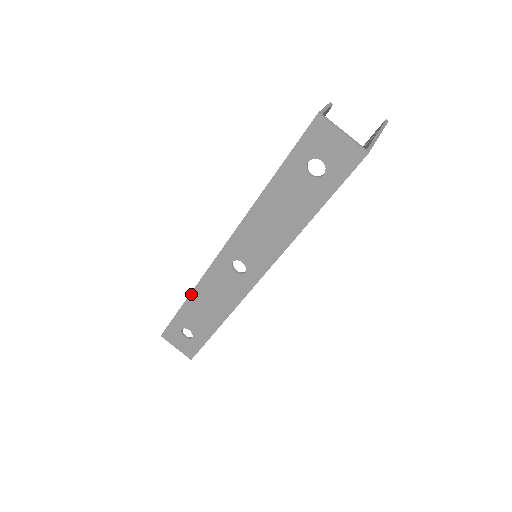
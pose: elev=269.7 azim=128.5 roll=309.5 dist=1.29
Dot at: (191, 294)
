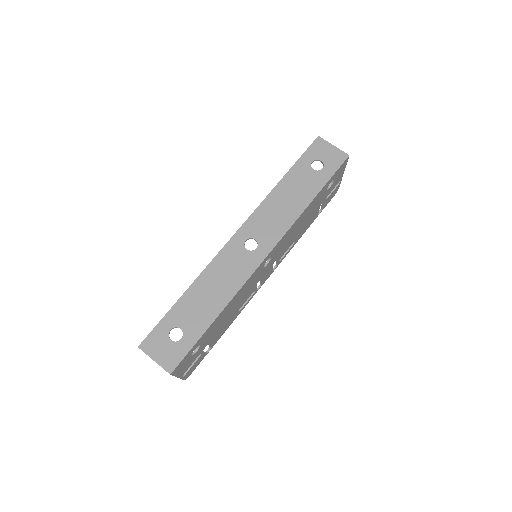
Dot at: (195, 281)
